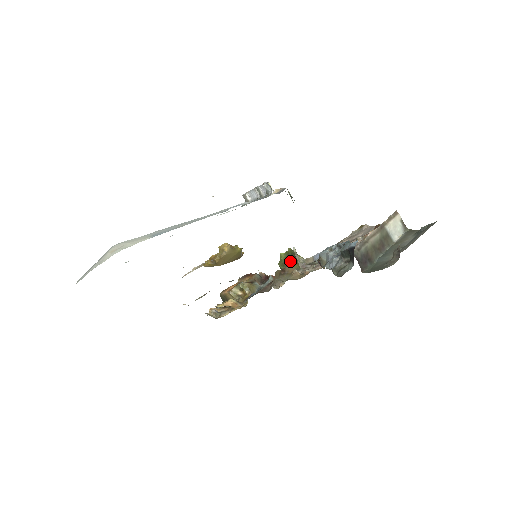
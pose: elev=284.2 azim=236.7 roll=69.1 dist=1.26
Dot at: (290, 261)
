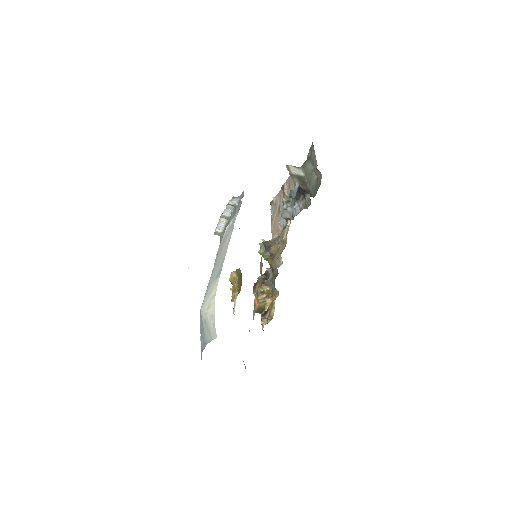
Dot at: (267, 249)
